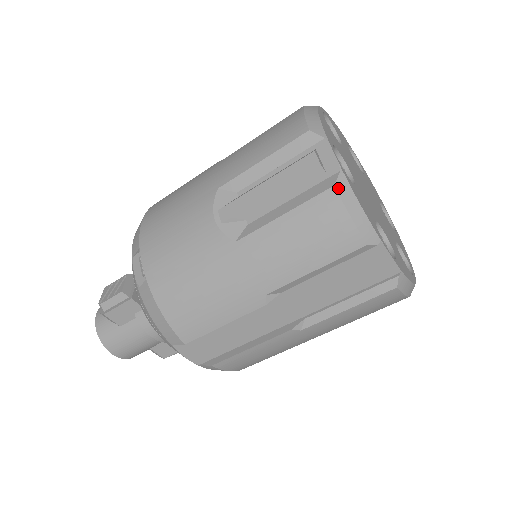
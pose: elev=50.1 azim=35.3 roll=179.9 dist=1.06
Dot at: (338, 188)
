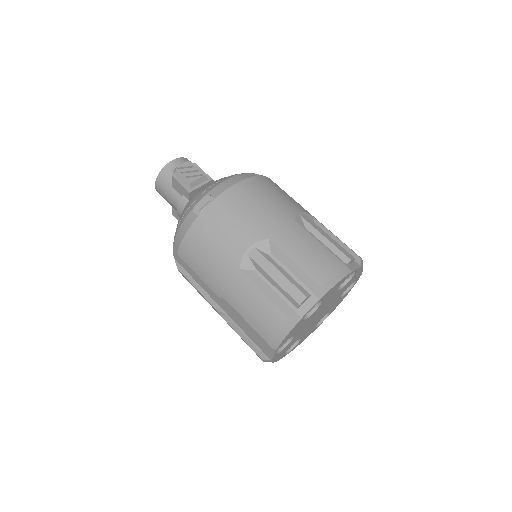
Dot at: (290, 321)
